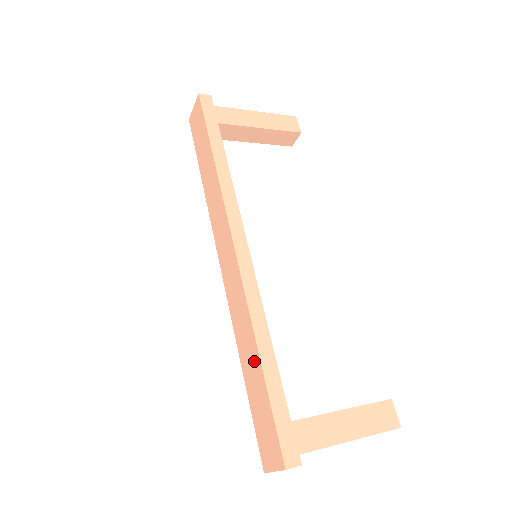
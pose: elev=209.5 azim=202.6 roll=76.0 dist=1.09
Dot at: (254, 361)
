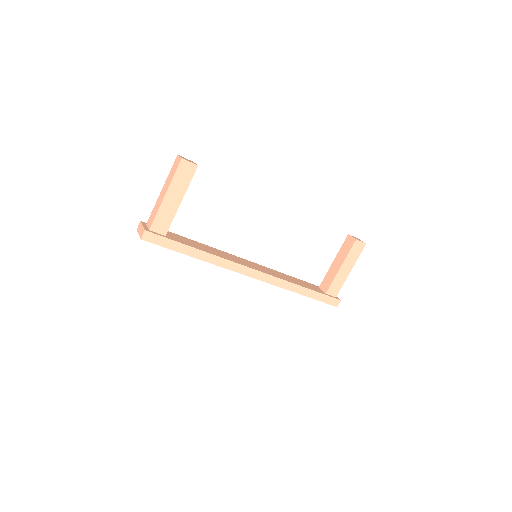
Dot at: occluded
